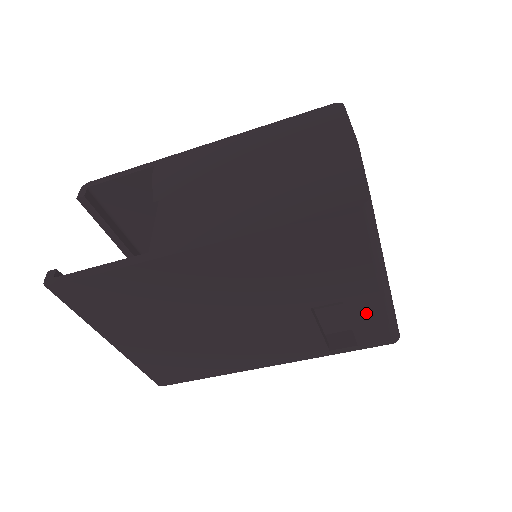
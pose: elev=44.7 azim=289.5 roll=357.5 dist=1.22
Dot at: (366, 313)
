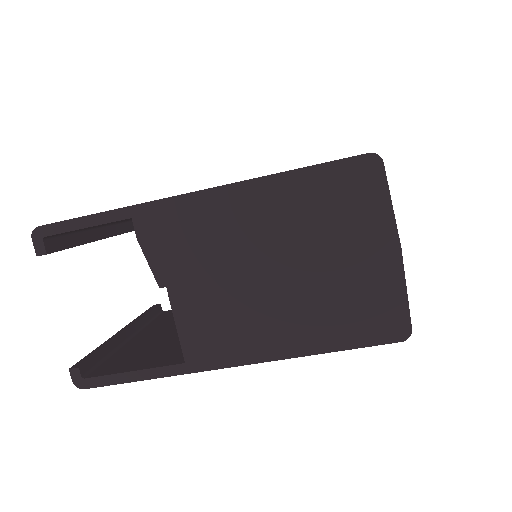
Dot at: occluded
